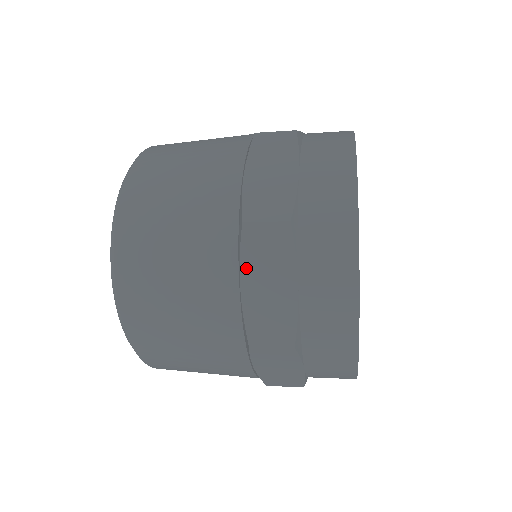
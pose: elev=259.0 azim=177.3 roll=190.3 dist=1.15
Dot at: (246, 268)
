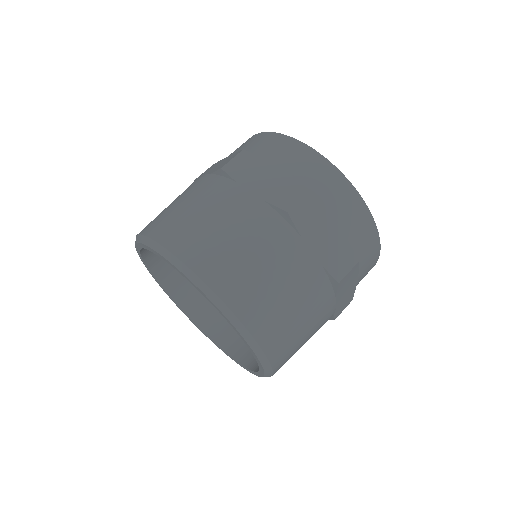
Dot at: (244, 182)
